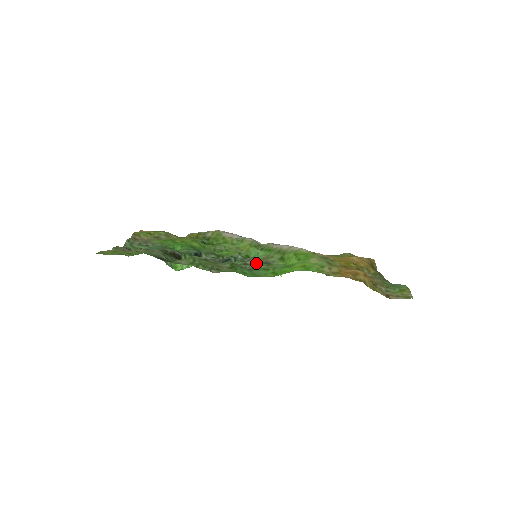
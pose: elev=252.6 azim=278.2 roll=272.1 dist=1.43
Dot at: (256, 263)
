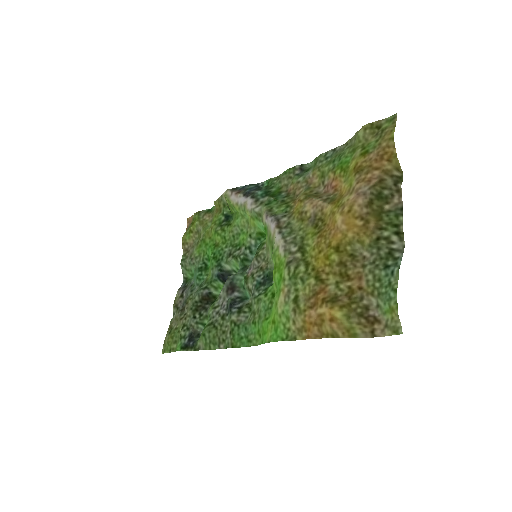
Dot at: (252, 294)
